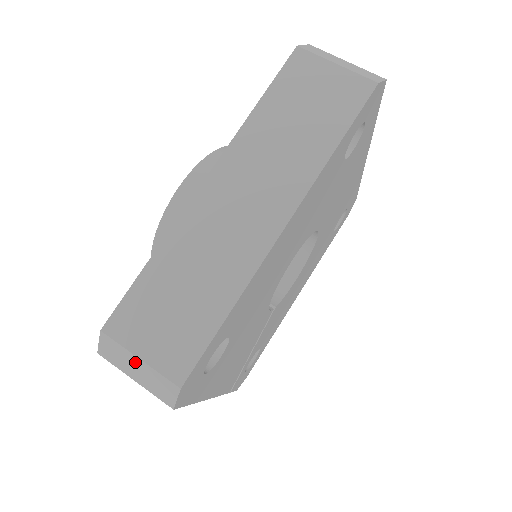
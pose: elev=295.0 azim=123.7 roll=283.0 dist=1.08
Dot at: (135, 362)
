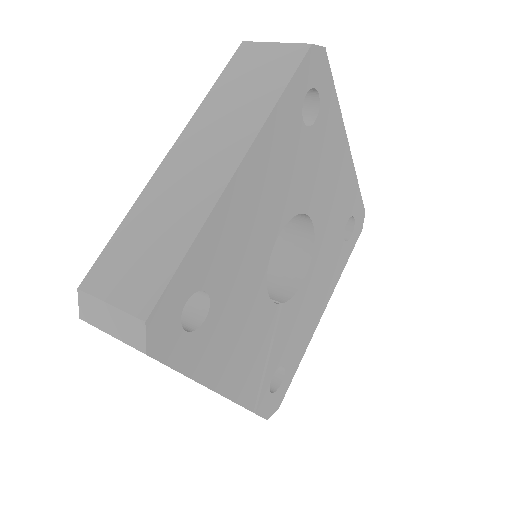
Dot at: (107, 311)
